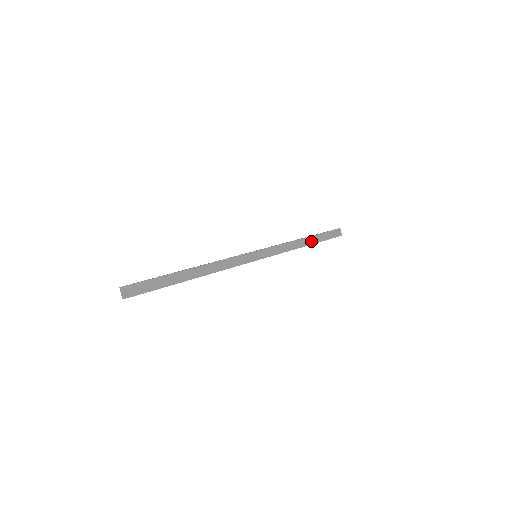
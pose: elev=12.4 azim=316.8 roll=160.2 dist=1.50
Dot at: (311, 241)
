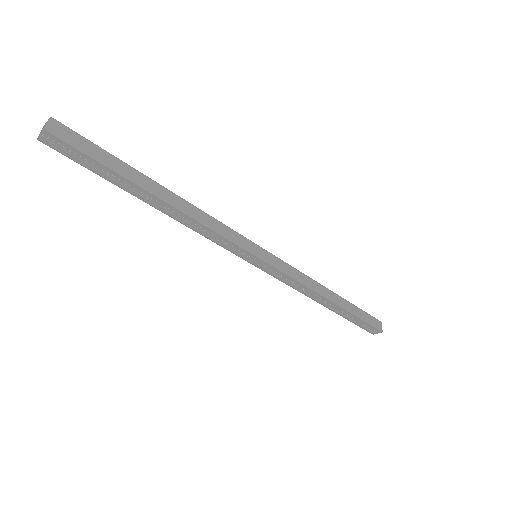
Dot at: (338, 301)
